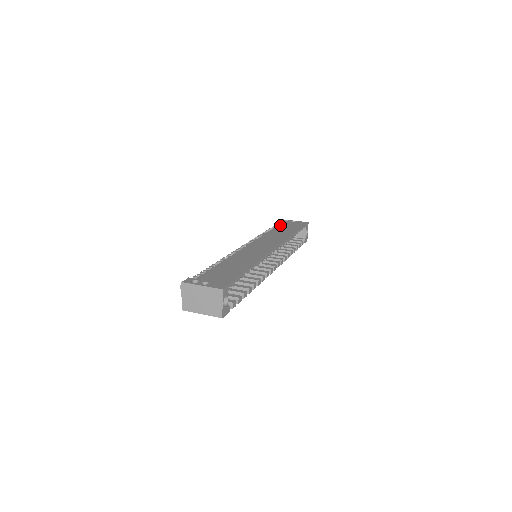
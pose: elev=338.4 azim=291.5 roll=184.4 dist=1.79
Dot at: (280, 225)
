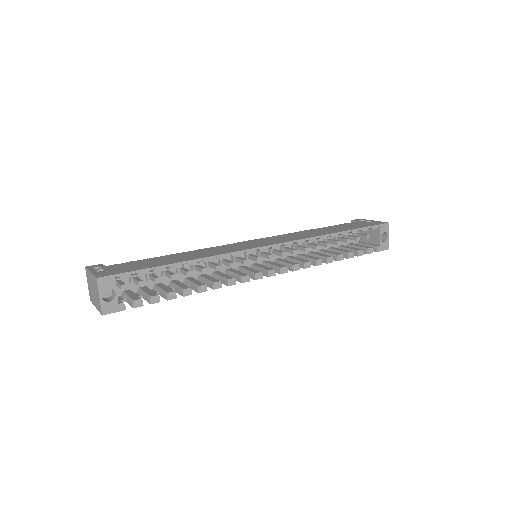
Dot at: (340, 224)
